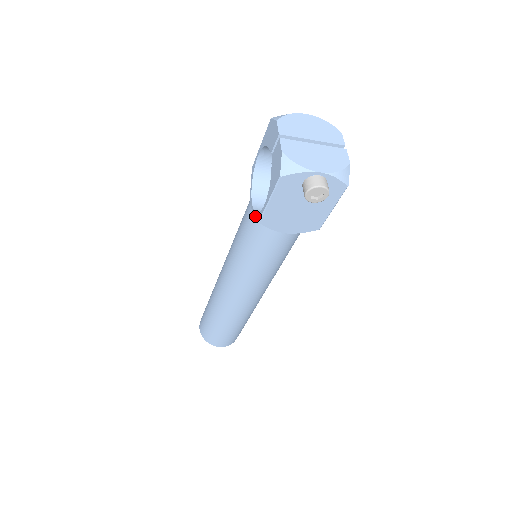
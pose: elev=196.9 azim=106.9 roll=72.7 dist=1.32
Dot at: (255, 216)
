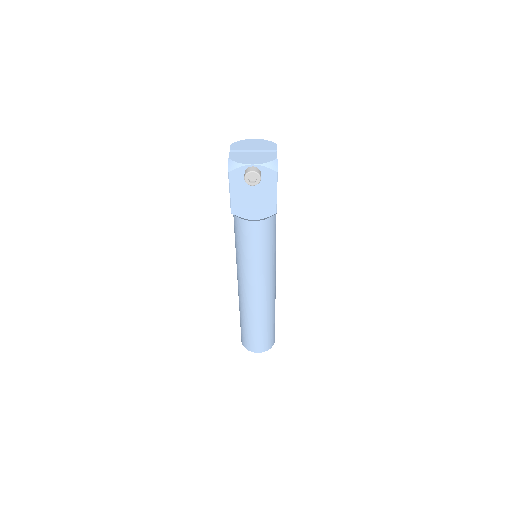
Dot at: occluded
